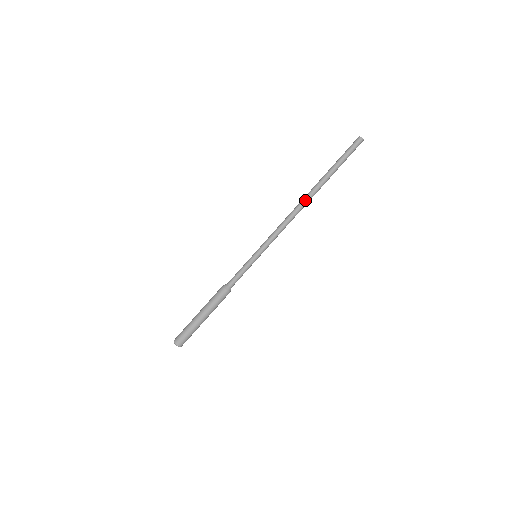
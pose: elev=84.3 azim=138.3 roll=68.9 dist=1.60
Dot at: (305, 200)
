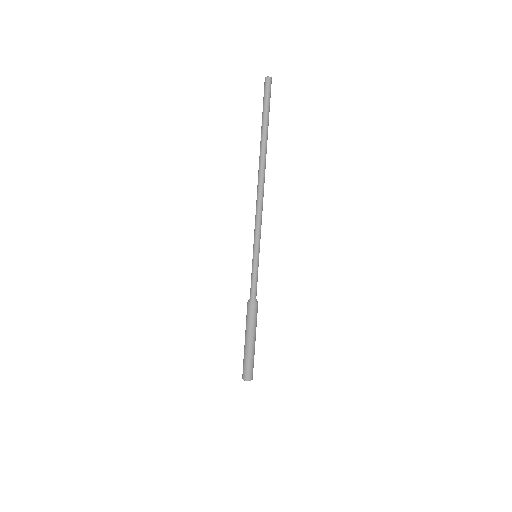
Dot at: (259, 174)
